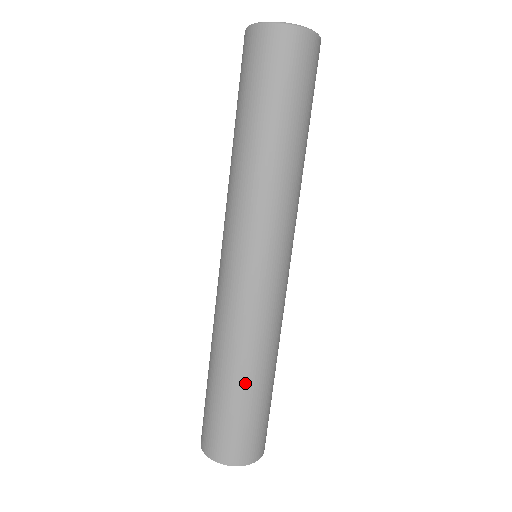
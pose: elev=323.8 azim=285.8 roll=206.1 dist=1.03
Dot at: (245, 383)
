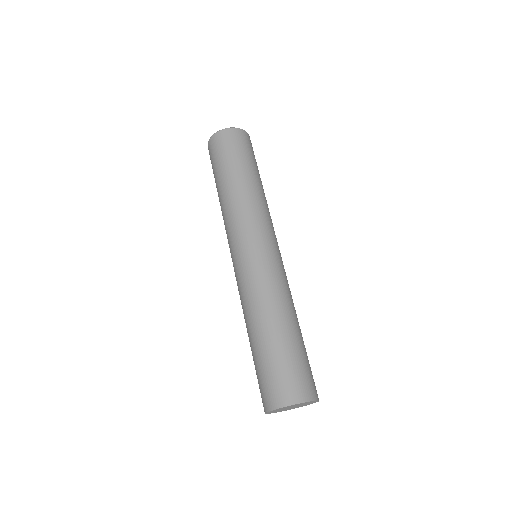
Dot at: (293, 328)
